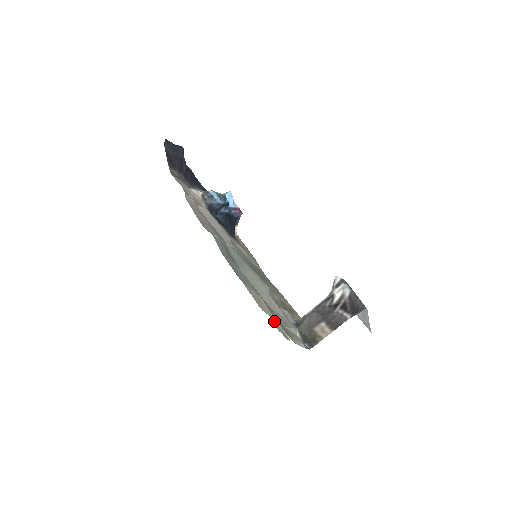
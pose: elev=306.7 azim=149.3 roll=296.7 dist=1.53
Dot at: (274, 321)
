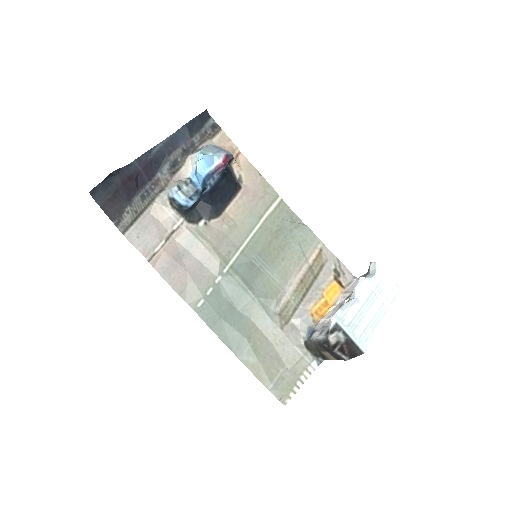
Dot at: (273, 391)
